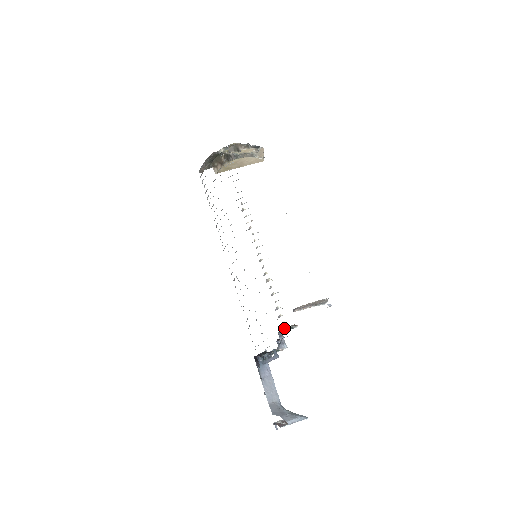
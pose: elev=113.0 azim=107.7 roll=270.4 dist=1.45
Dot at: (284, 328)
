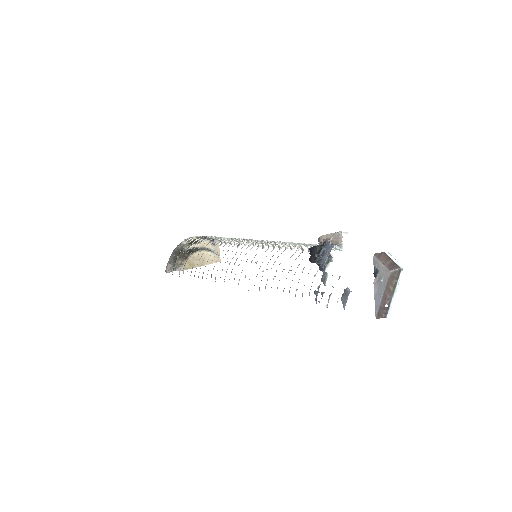
Dot at: occluded
